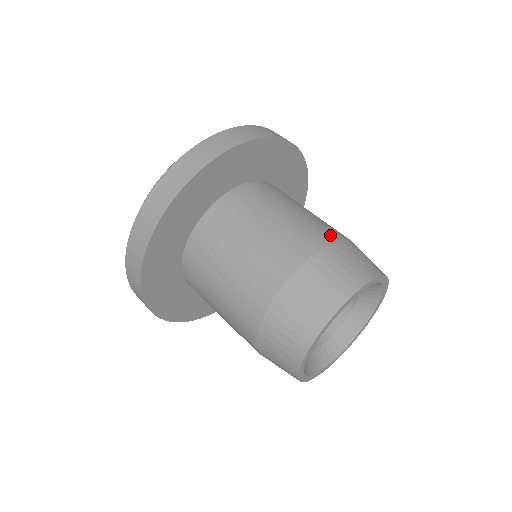
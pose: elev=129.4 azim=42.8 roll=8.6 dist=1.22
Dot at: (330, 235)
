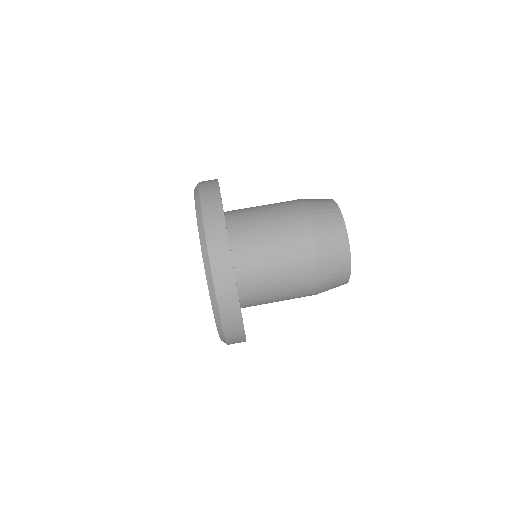
Dot at: (296, 203)
